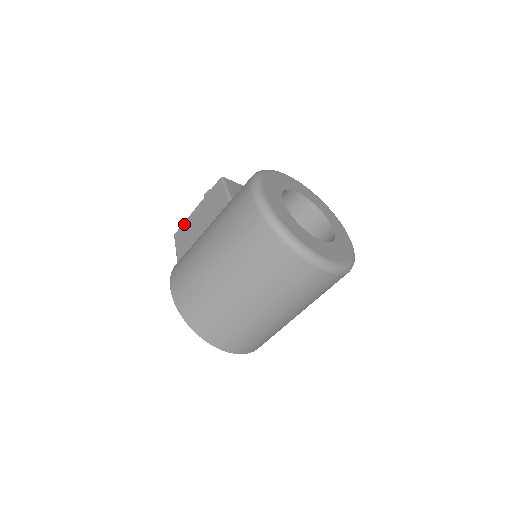
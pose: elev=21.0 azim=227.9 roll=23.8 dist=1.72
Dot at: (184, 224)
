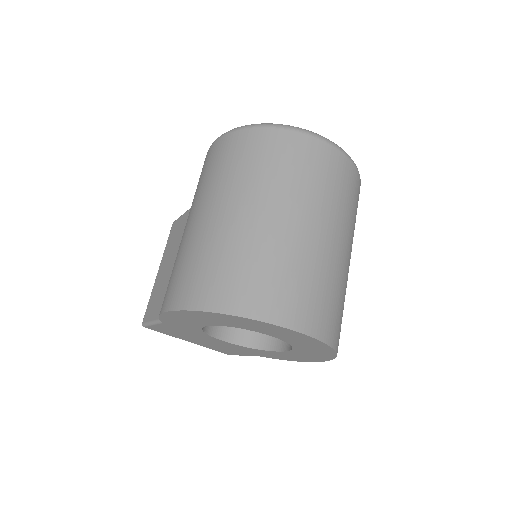
Dot at: (150, 298)
